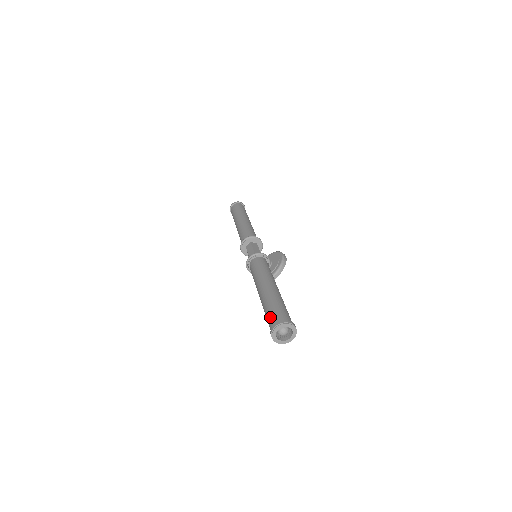
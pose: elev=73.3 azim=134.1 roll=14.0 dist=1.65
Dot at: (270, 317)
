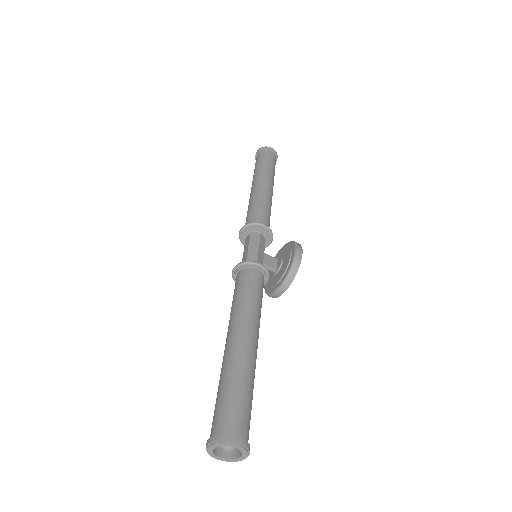
Dot at: occluded
